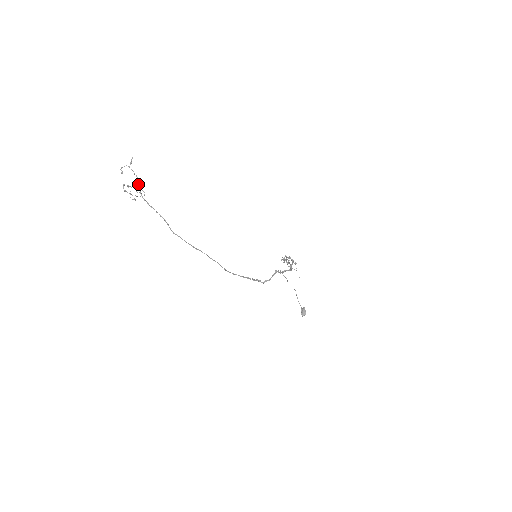
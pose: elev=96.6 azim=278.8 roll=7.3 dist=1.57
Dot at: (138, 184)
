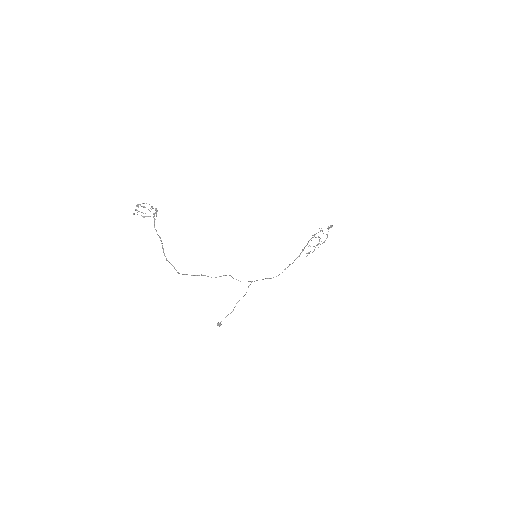
Dot at: (156, 210)
